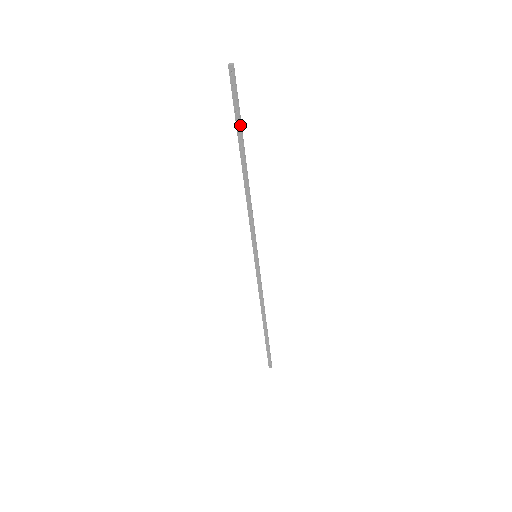
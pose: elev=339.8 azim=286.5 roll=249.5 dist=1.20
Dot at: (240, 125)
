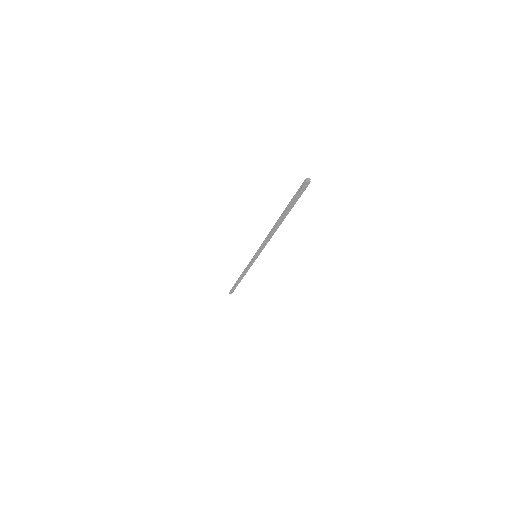
Dot at: (292, 207)
